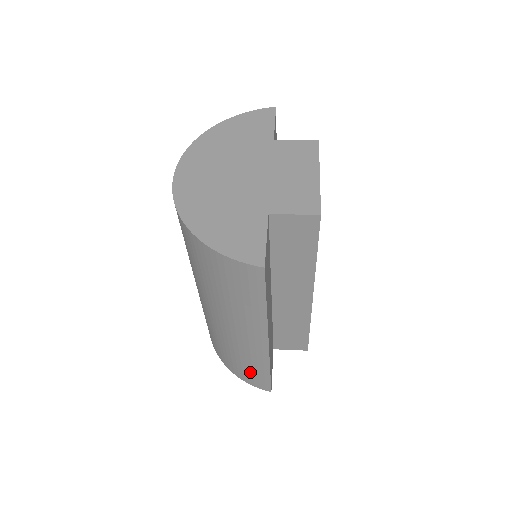
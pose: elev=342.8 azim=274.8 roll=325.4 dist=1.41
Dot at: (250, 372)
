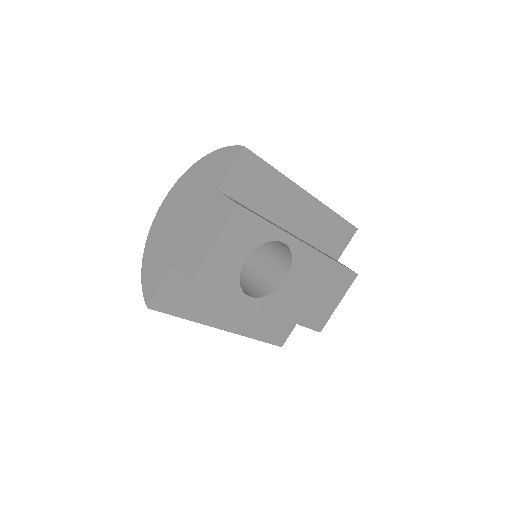
Dot at: occluded
